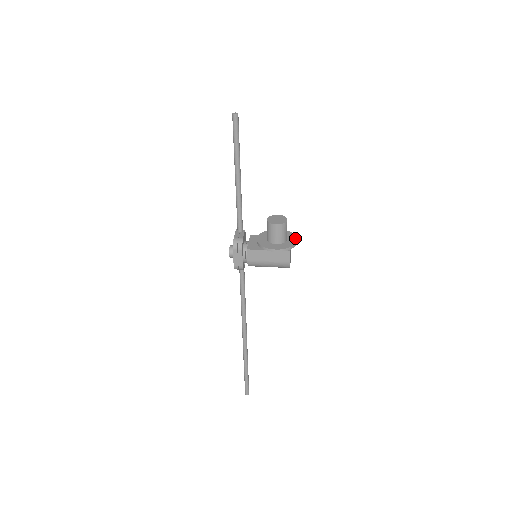
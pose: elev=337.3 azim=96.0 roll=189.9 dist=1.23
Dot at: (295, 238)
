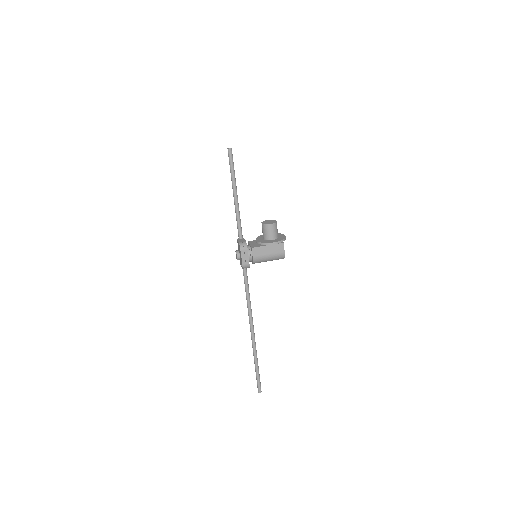
Dot at: (283, 235)
